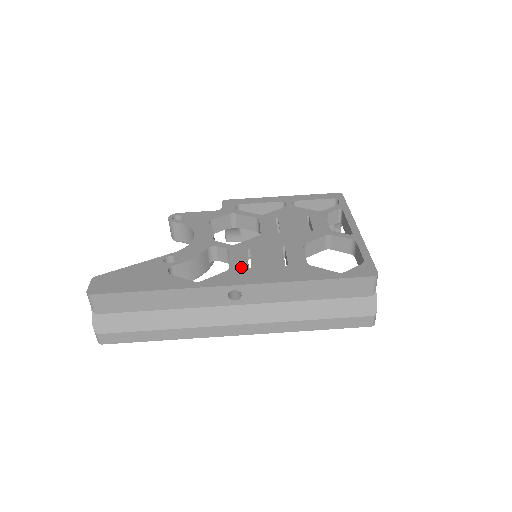
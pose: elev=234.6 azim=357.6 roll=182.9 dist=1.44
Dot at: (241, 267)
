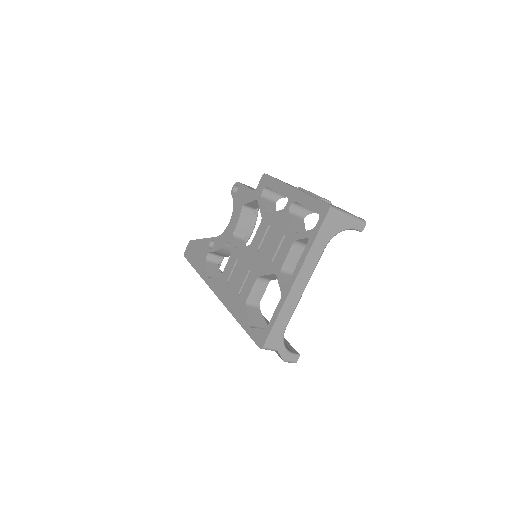
Dot at: (225, 278)
